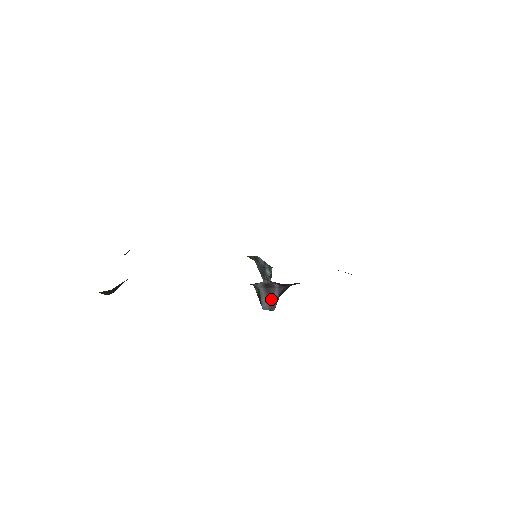
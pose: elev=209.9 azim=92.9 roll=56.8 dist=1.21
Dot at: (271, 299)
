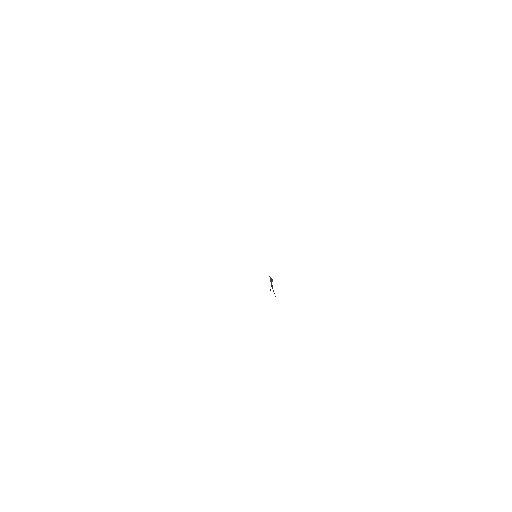
Dot at: occluded
